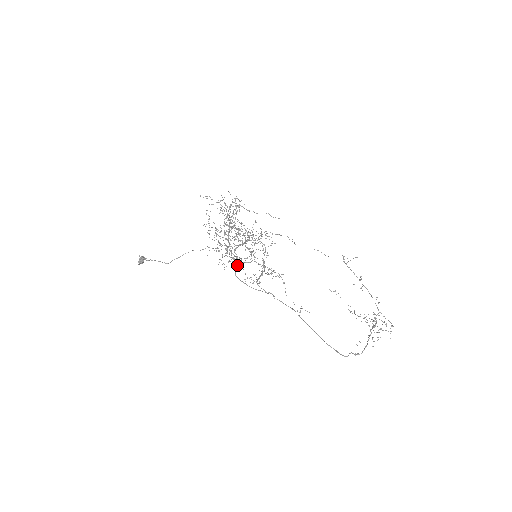
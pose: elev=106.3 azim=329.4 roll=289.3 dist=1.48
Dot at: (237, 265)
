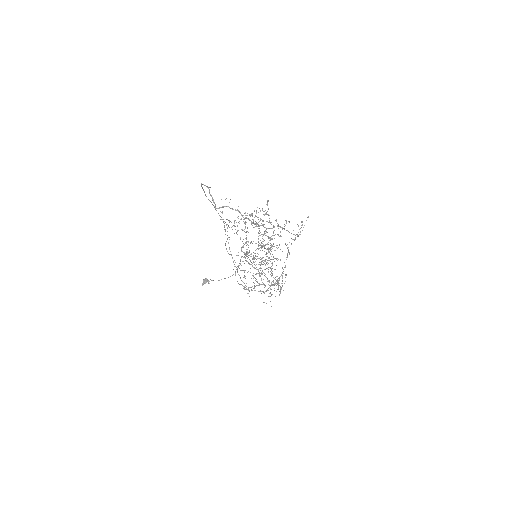
Dot at: (242, 270)
